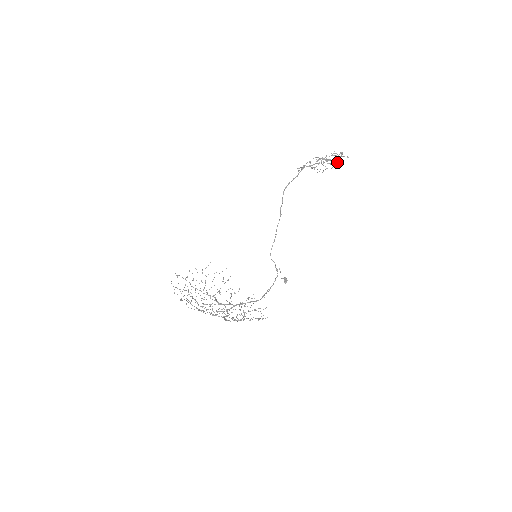
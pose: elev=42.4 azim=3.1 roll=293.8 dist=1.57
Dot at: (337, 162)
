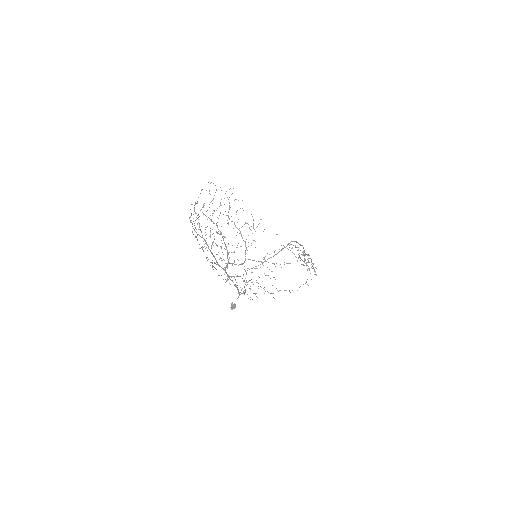
Dot at: occluded
